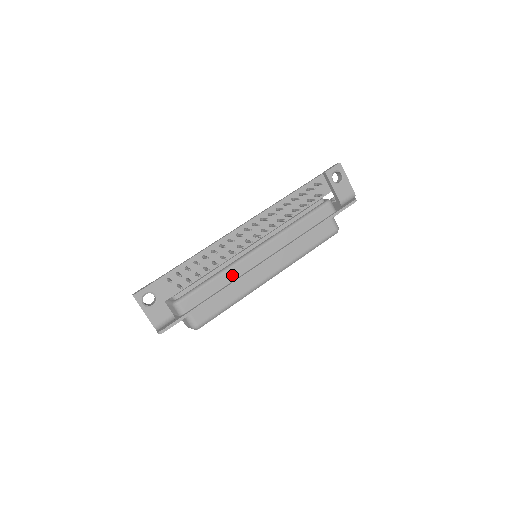
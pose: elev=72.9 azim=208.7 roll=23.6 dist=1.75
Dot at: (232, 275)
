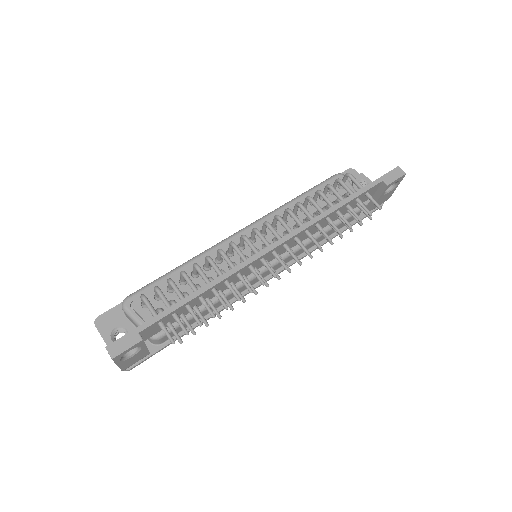
Dot at: (231, 297)
